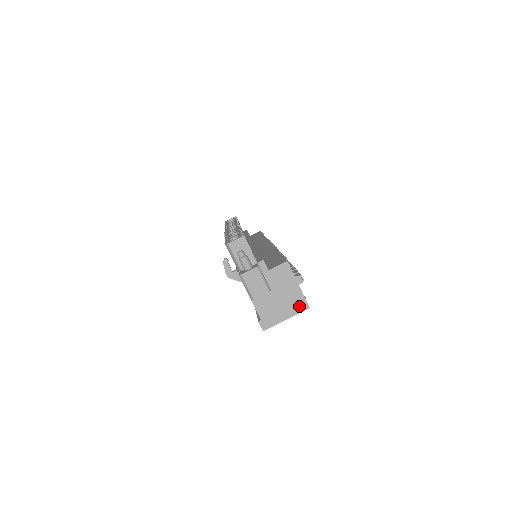
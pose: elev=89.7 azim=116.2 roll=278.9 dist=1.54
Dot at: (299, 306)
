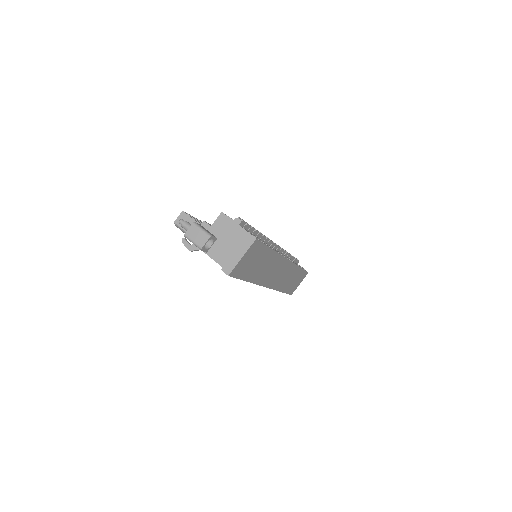
Dot at: (247, 241)
